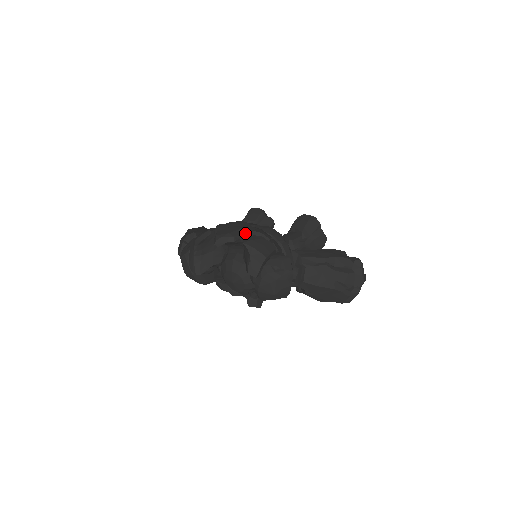
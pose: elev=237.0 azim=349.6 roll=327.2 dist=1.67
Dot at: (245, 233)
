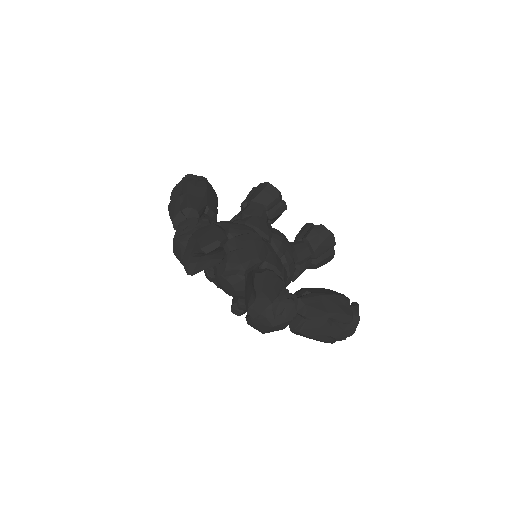
Dot at: (258, 264)
